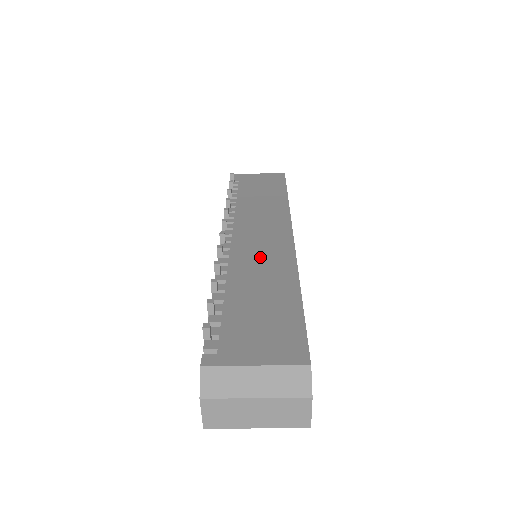
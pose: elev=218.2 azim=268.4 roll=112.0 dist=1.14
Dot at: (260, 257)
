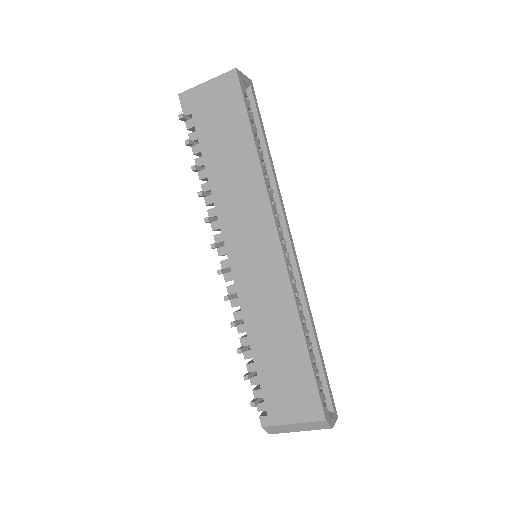
Dot at: (262, 292)
